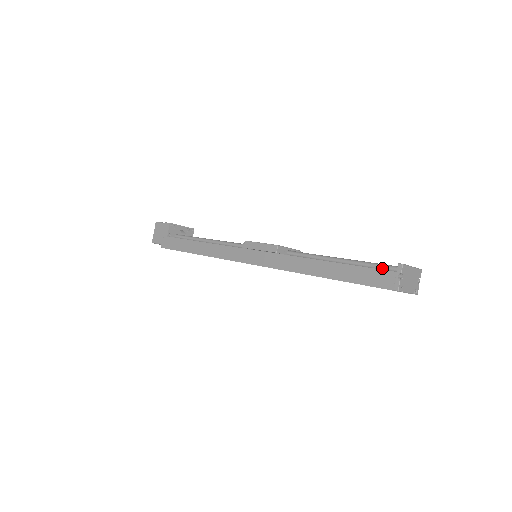
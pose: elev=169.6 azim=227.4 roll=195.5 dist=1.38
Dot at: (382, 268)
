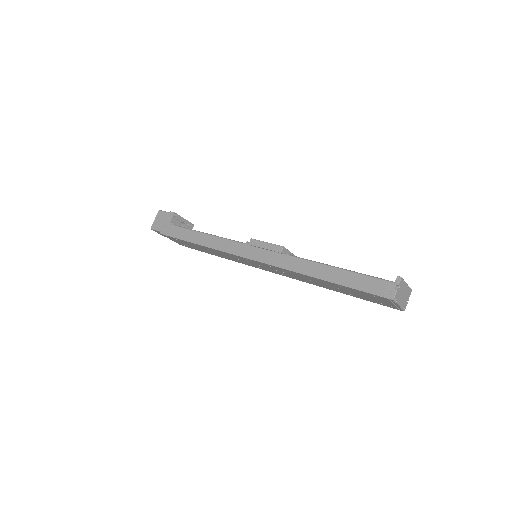
Dot at: occluded
